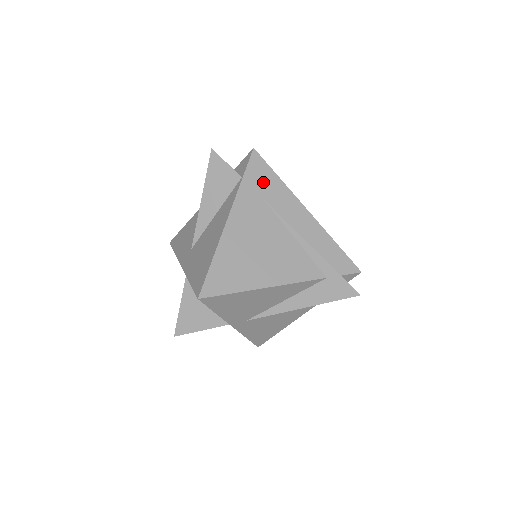
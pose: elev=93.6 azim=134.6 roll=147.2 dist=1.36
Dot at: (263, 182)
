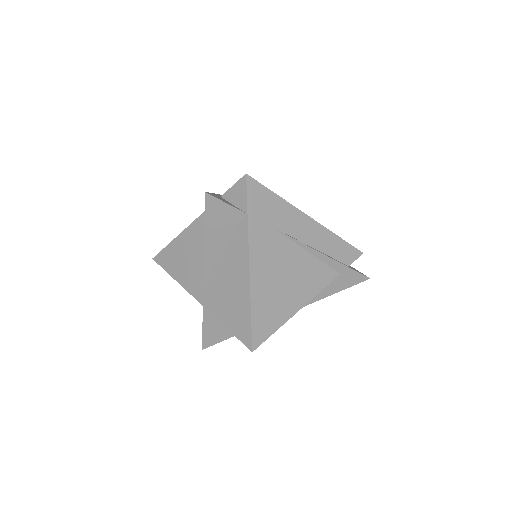
Dot at: (266, 209)
